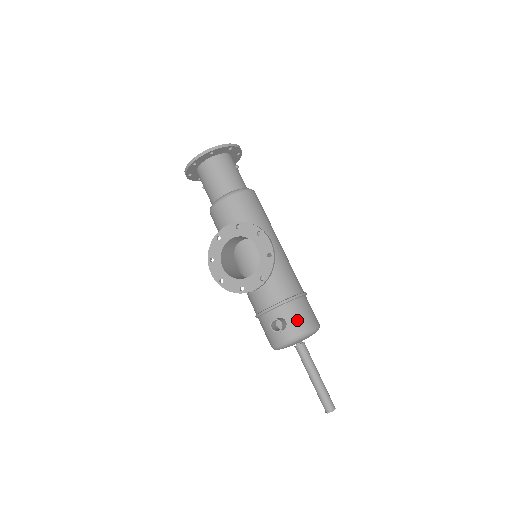
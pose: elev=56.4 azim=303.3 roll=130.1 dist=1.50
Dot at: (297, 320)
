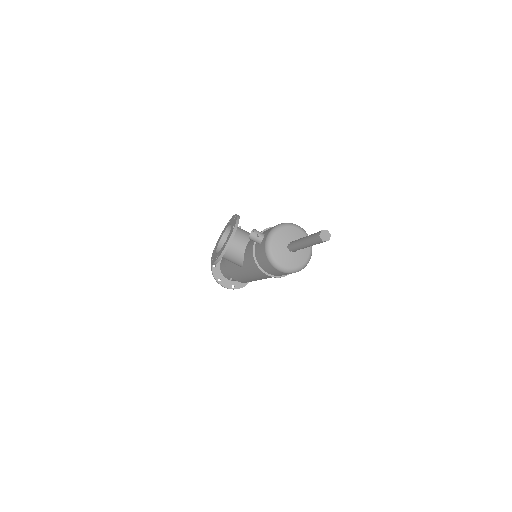
Dot at: occluded
